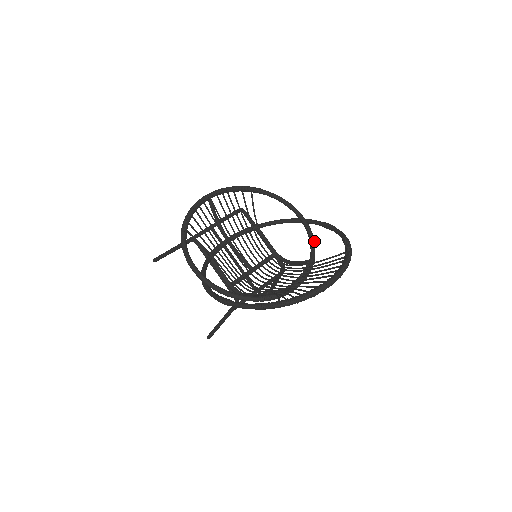
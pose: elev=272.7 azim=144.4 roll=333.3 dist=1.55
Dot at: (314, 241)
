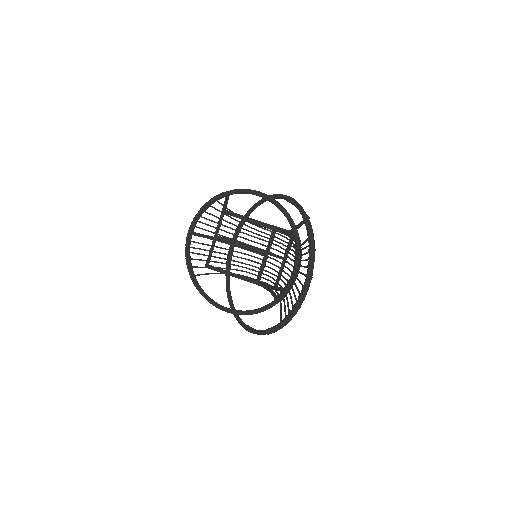
Dot at: (289, 217)
